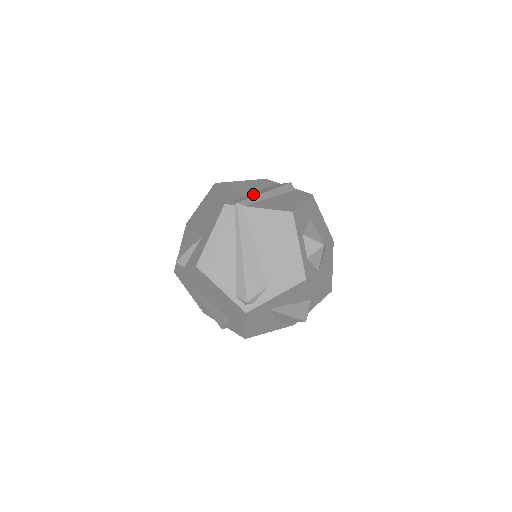
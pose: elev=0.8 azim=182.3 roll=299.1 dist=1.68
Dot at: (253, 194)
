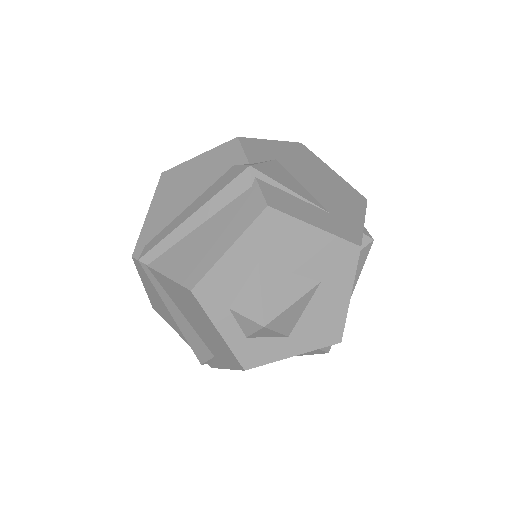
Dot at: (176, 221)
